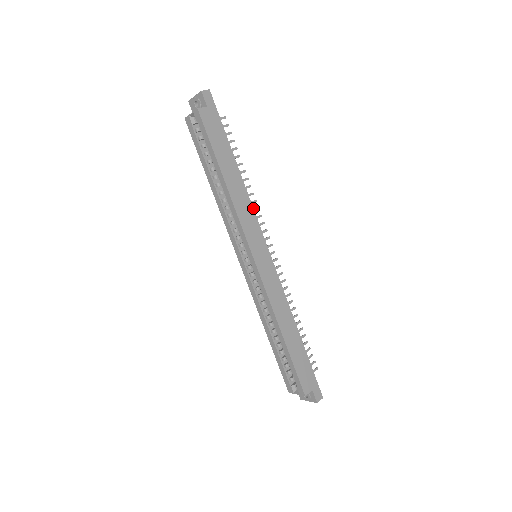
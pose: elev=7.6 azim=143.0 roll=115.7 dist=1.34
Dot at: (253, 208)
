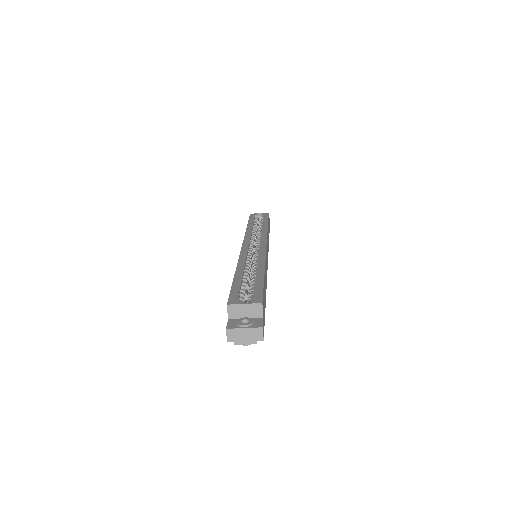
Dot at: (268, 250)
